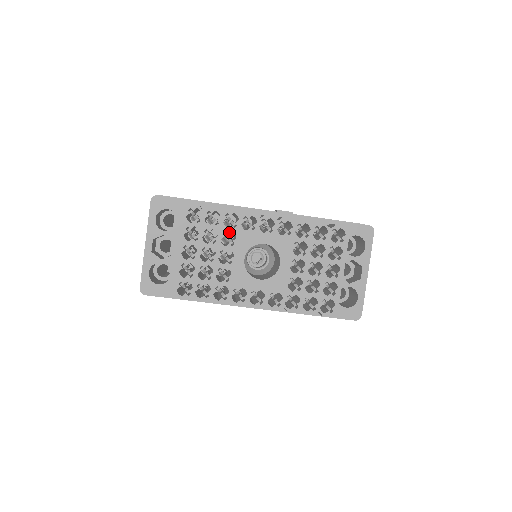
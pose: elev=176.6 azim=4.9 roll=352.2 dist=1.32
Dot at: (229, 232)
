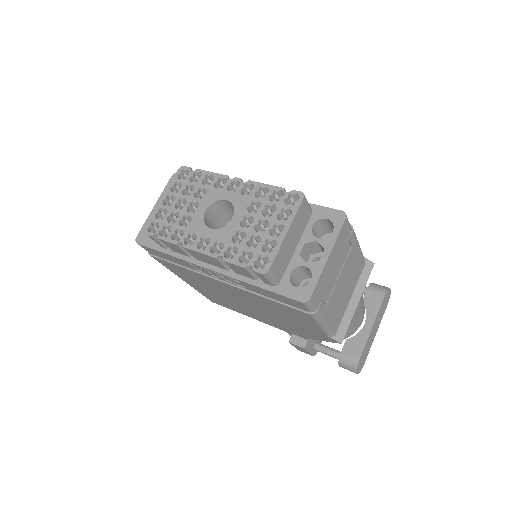
Dot at: (203, 188)
